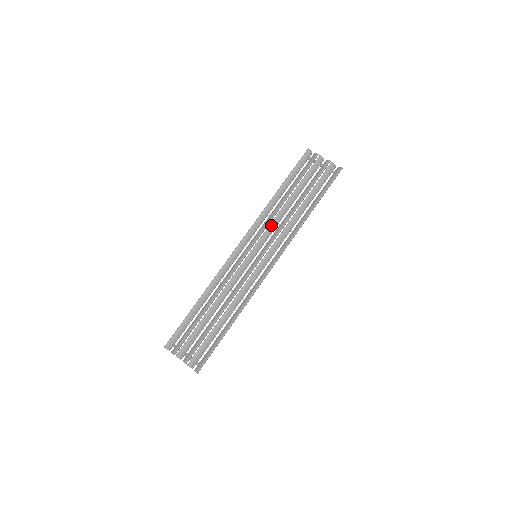
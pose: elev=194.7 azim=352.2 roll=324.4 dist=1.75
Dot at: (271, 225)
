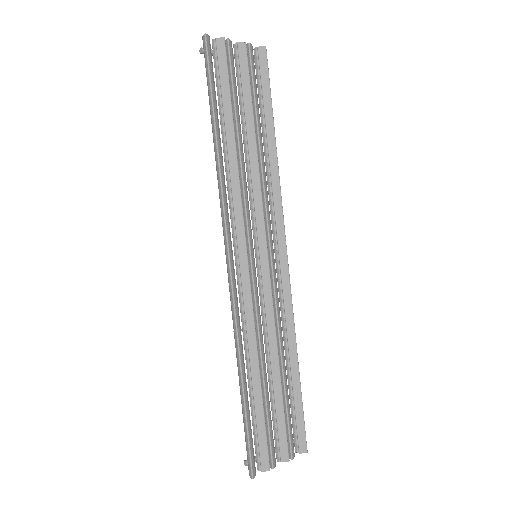
Dot at: (246, 197)
